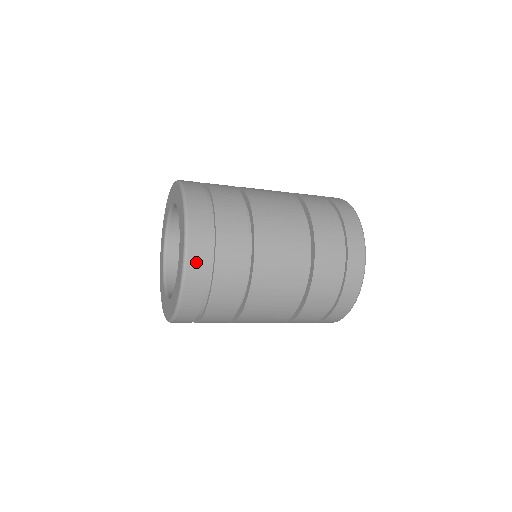
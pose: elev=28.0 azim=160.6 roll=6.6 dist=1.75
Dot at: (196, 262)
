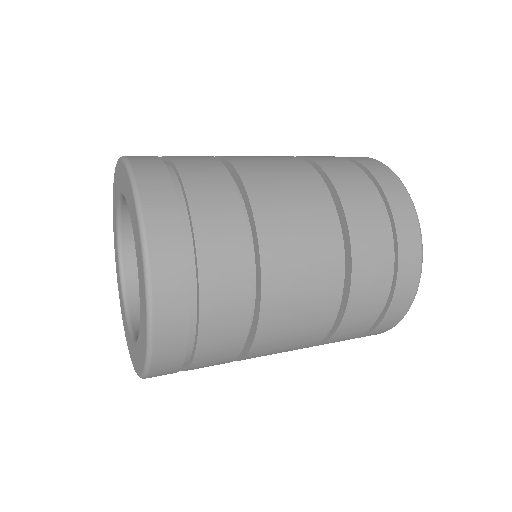
Dot at: (154, 189)
